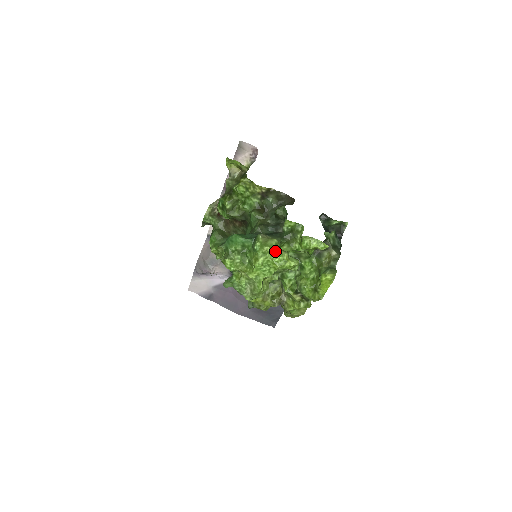
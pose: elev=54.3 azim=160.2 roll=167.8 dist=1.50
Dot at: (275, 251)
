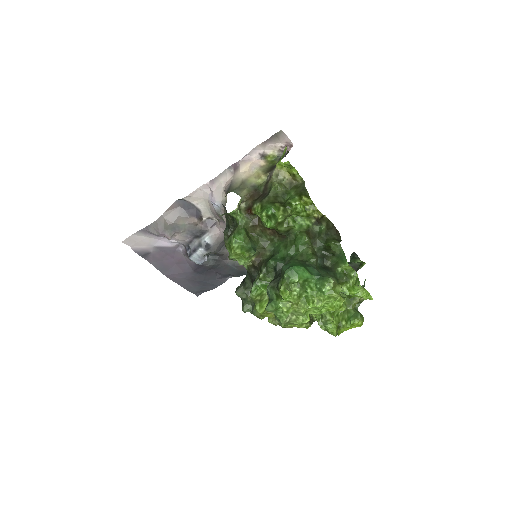
Dot at: (338, 297)
